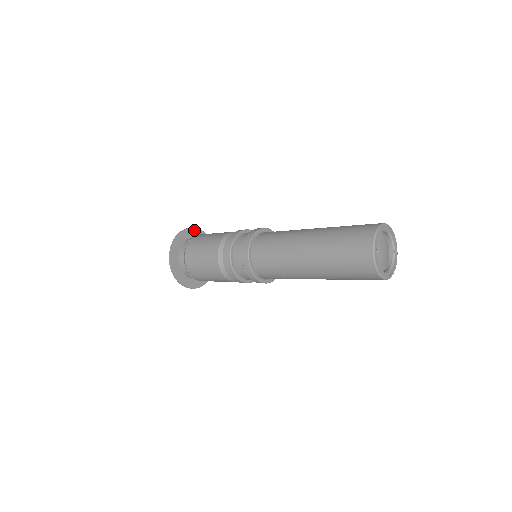
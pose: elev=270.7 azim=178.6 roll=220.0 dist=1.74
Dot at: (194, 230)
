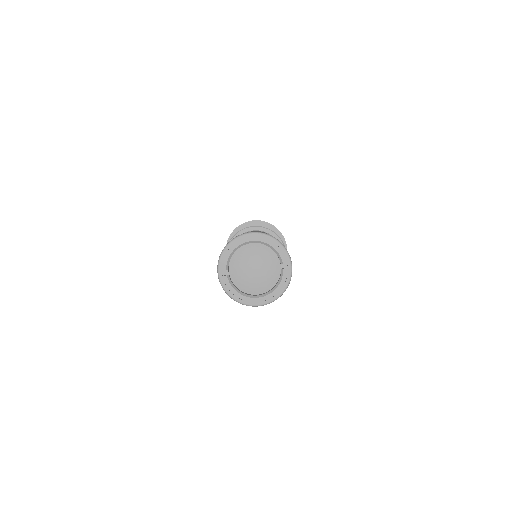
Dot at: (254, 223)
